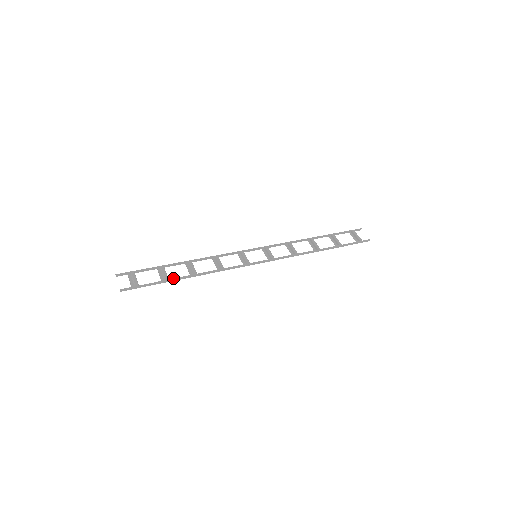
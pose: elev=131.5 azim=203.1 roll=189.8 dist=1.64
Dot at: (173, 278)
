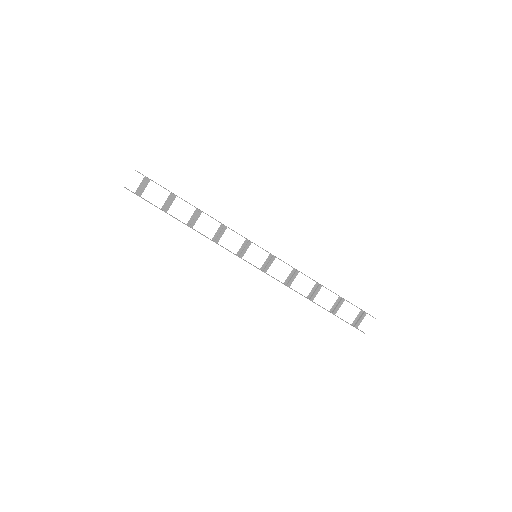
Dot at: (171, 215)
